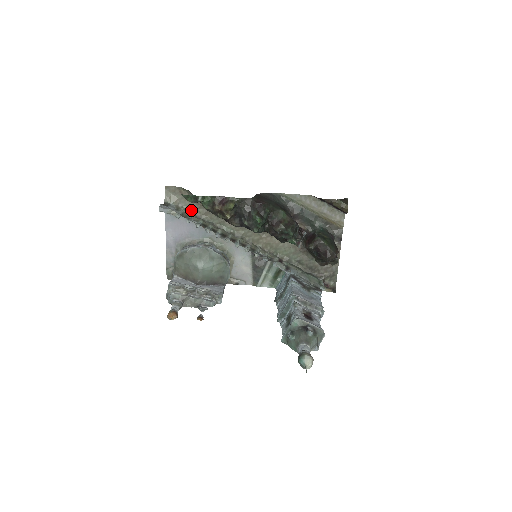
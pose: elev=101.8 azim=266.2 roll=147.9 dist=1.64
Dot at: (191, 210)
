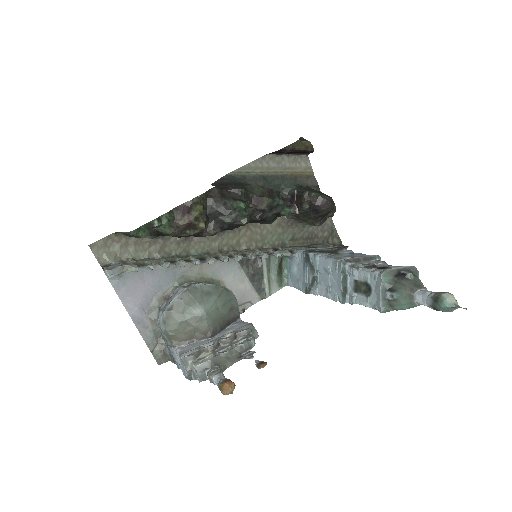
Dot at: (140, 256)
